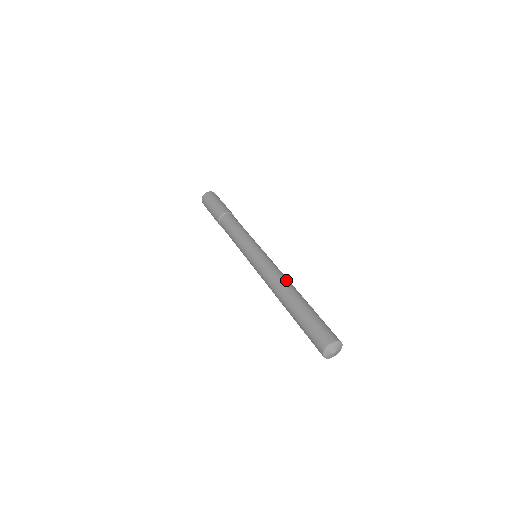
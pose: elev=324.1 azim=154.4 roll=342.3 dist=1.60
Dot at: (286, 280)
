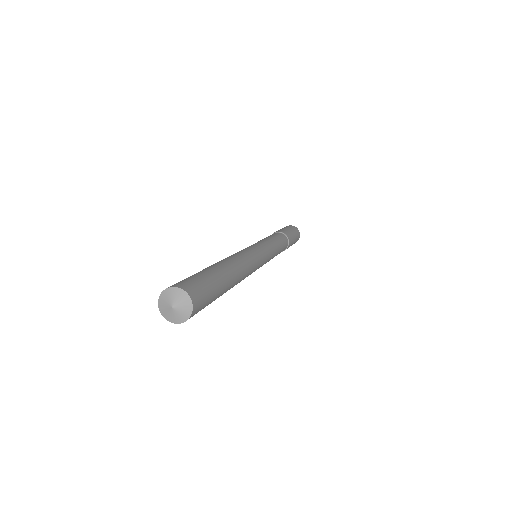
Dot at: (229, 257)
